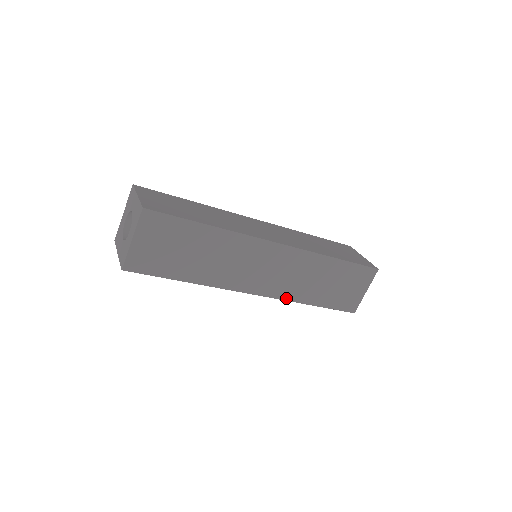
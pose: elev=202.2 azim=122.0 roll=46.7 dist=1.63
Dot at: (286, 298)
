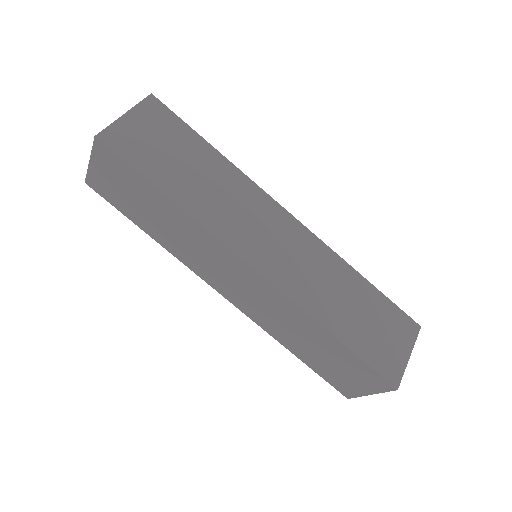
Dot at: (295, 300)
